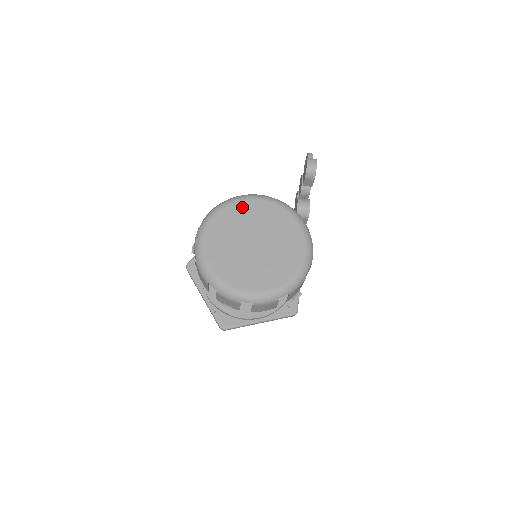
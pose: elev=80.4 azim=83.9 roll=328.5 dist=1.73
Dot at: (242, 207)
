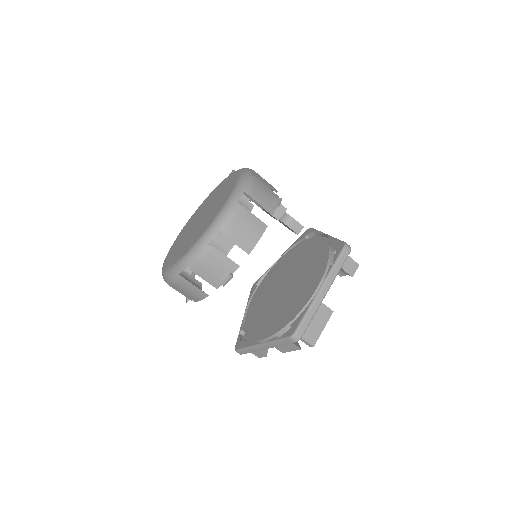
Dot at: occluded
